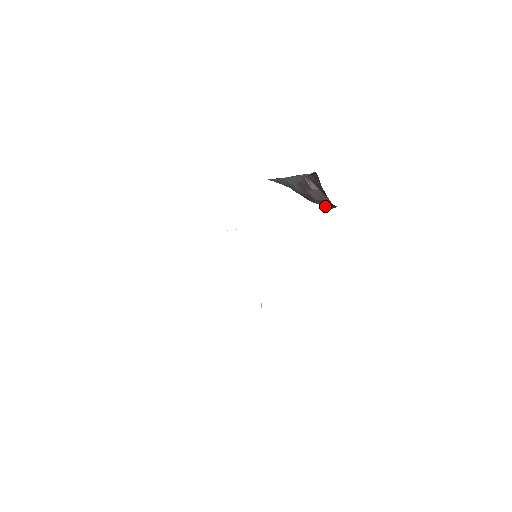
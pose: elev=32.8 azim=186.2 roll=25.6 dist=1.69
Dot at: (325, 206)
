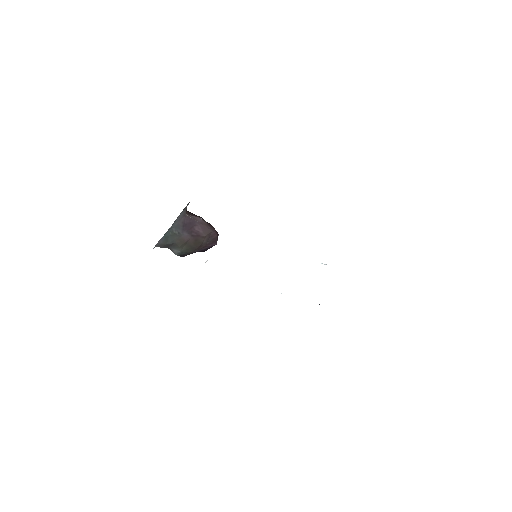
Dot at: (210, 244)
